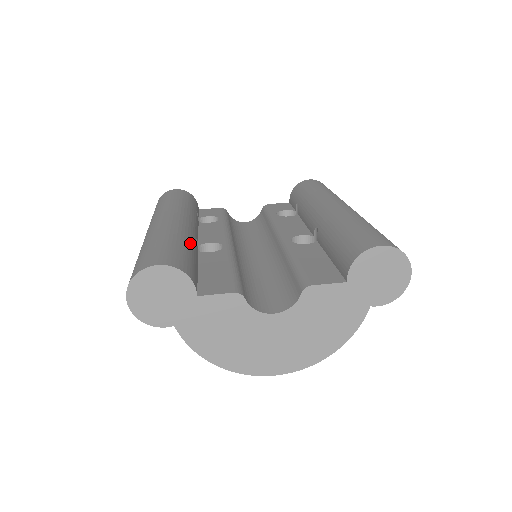
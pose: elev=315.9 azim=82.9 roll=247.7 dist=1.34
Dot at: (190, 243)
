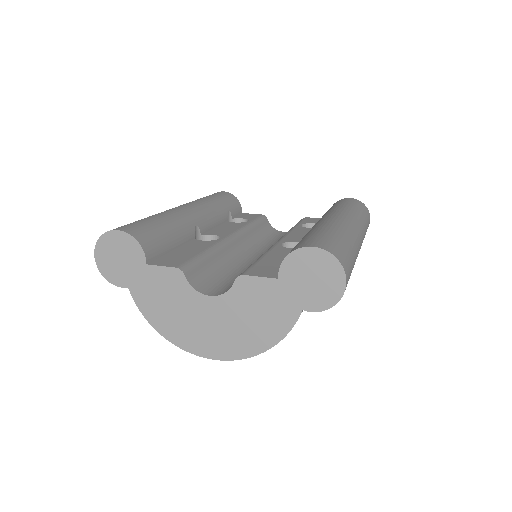
Dot at: (179, 226)
